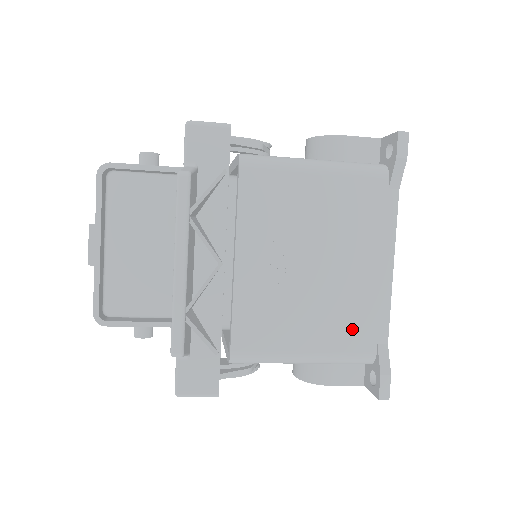
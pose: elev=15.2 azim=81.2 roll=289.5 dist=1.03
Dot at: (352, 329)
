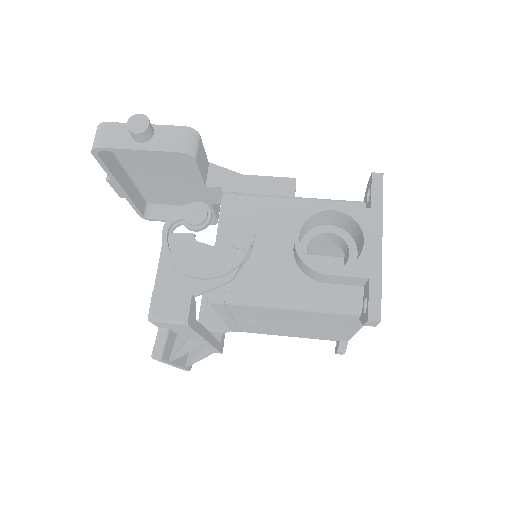
Dot at: (320, 337)
